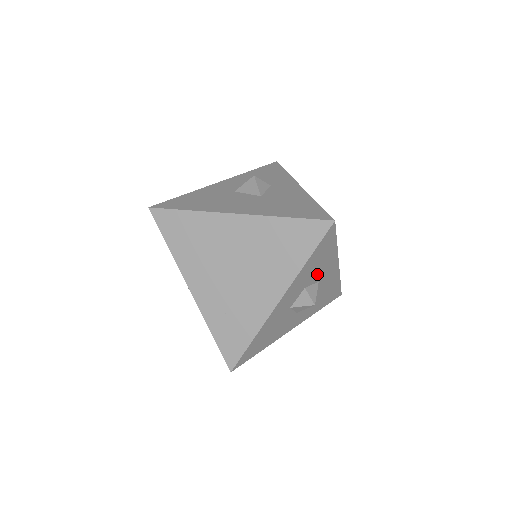
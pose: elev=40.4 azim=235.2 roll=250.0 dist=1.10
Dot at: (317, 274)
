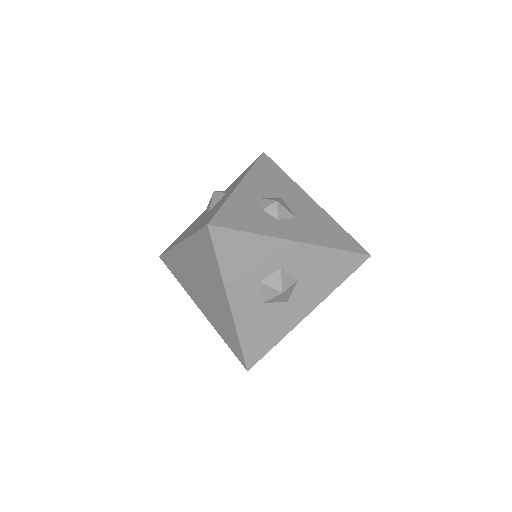
Dot at: (264, 265)
